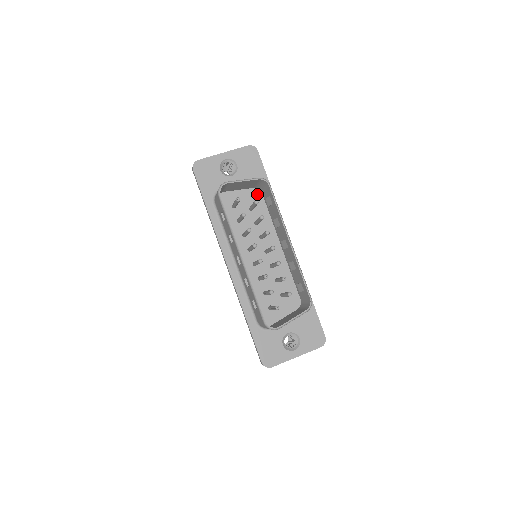
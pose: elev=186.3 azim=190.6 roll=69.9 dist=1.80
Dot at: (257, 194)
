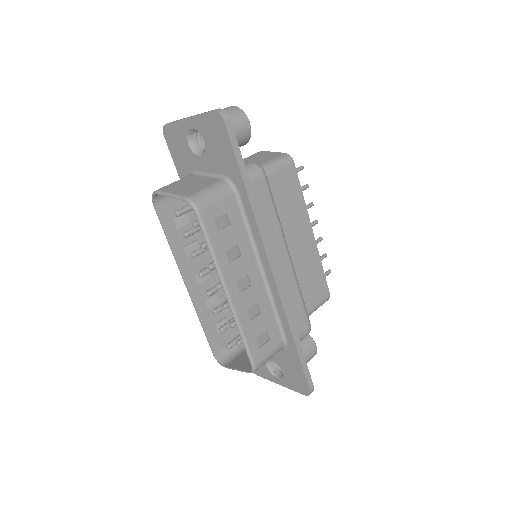
Dot at: occluded
